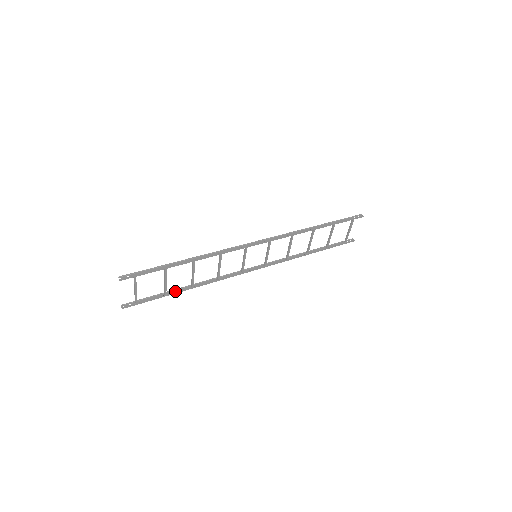
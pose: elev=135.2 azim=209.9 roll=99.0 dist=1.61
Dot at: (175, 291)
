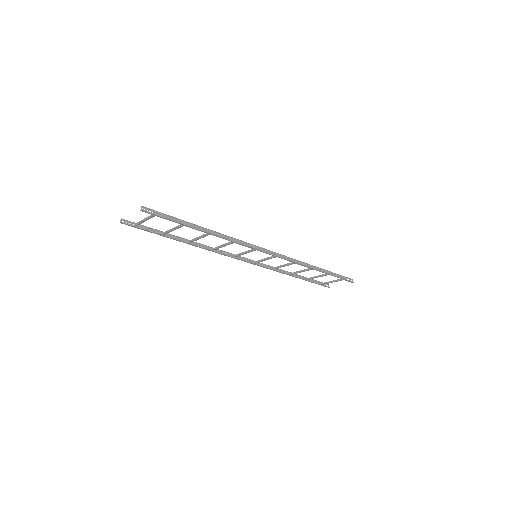
Dot at: (173, 237)
